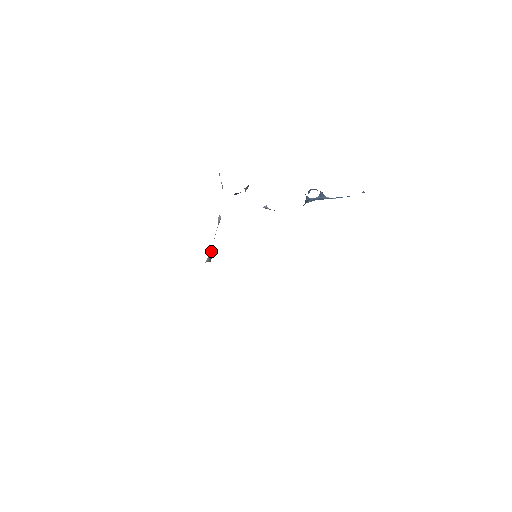
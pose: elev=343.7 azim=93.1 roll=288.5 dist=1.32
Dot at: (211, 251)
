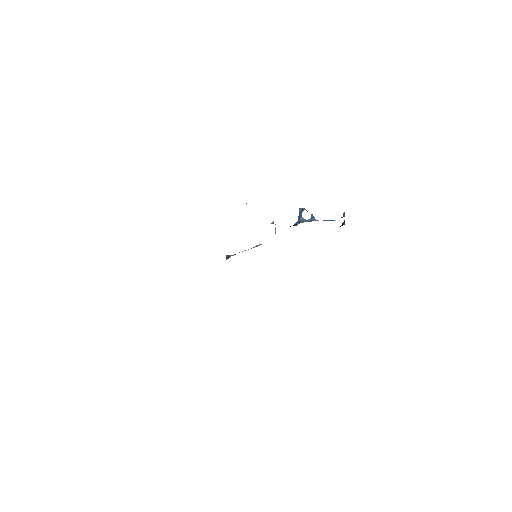
Dot at: (234, 254)
